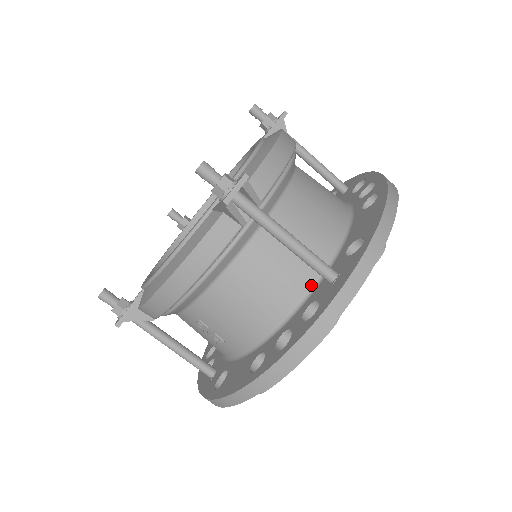
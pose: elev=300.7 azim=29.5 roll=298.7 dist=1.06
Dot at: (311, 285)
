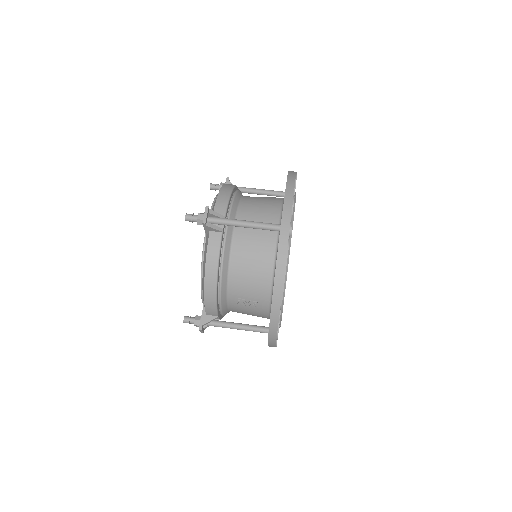
Dot at: (276, 241)
